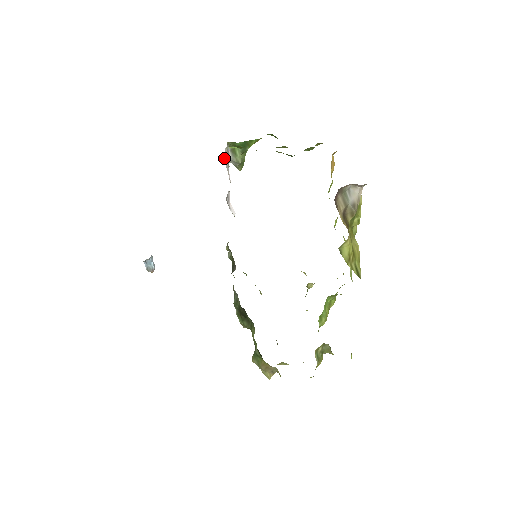
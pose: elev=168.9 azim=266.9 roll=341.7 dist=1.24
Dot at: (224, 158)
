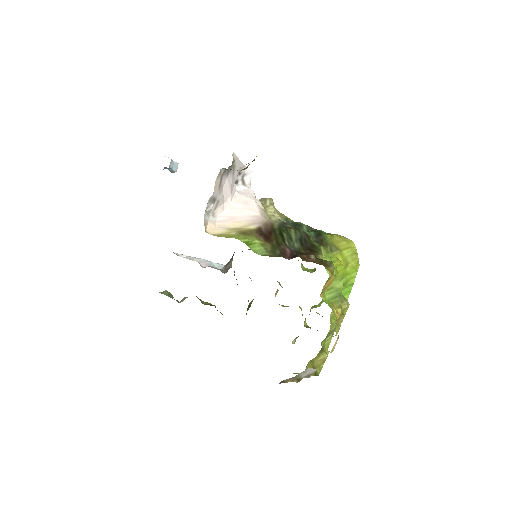
Dot at: (206, 212)
